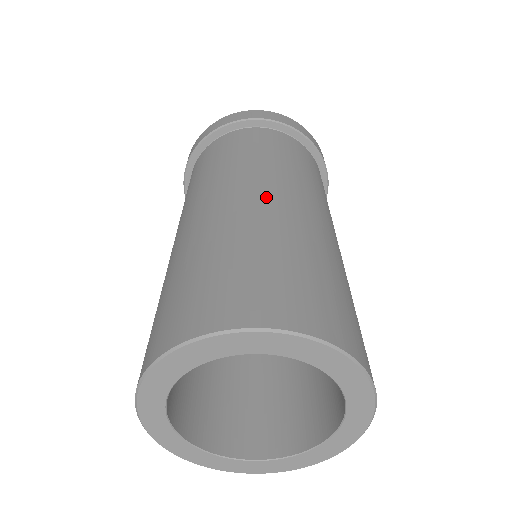
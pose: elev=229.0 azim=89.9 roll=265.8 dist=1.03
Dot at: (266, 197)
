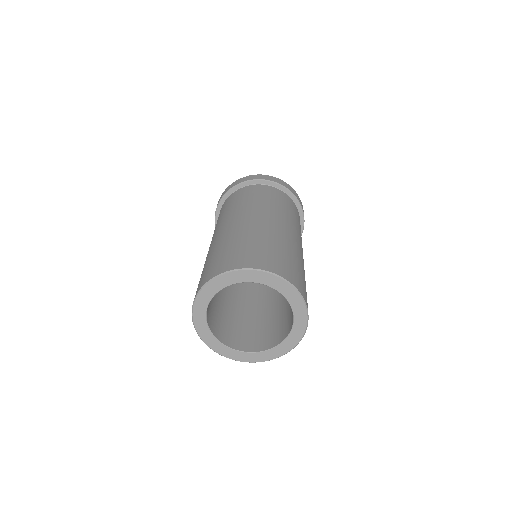
Dot at: (257, 219)
